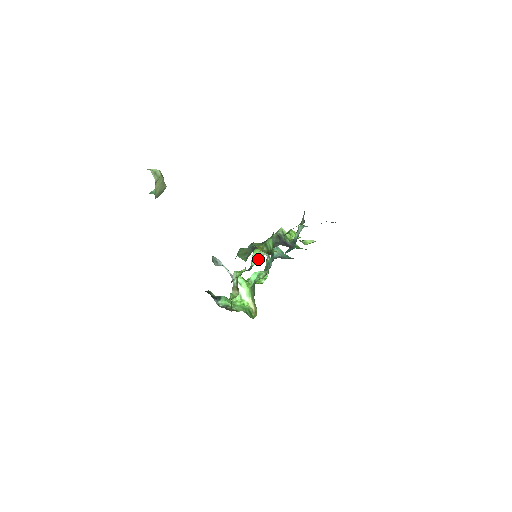
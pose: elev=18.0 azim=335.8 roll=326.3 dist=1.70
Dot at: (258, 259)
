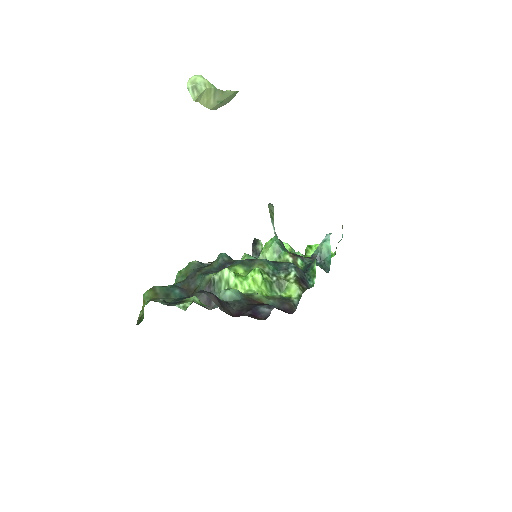
Dot at: occluded
